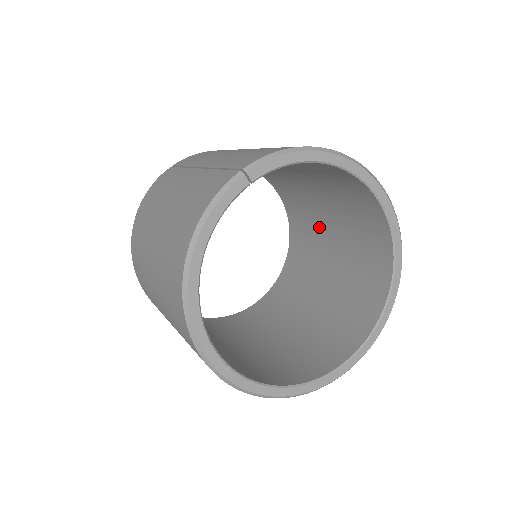
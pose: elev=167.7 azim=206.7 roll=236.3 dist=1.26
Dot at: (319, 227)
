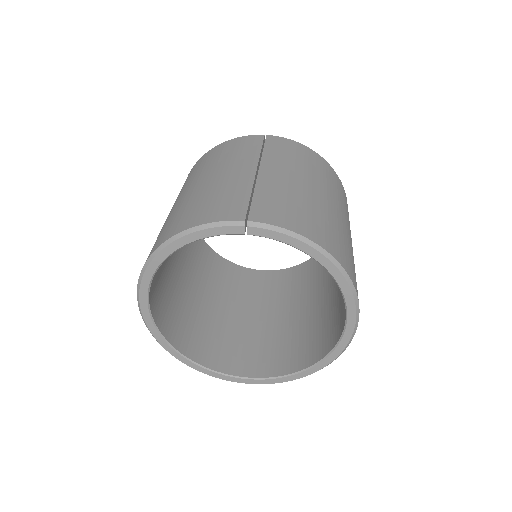
Dot at: occluded
